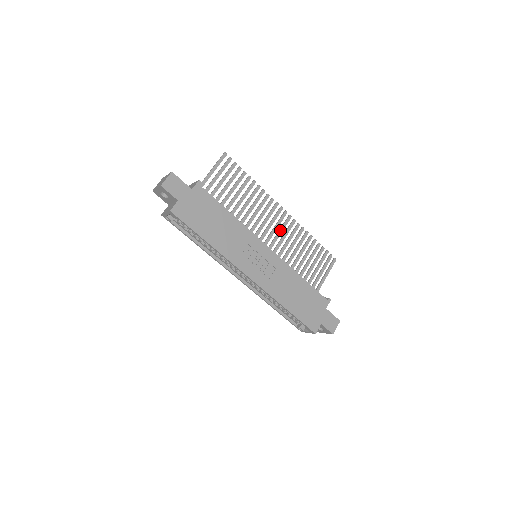
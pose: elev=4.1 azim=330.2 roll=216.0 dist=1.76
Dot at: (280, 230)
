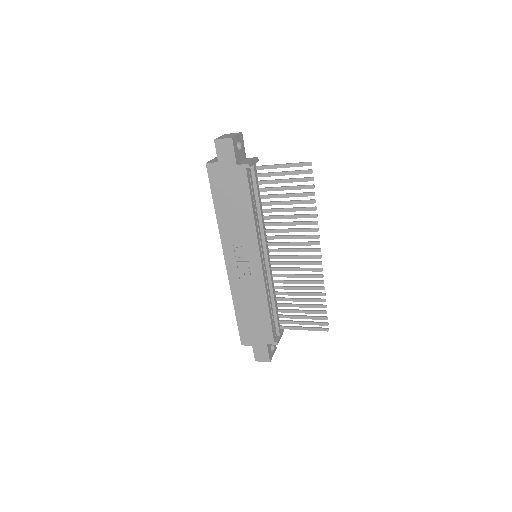
Dot at: (300, 262)
